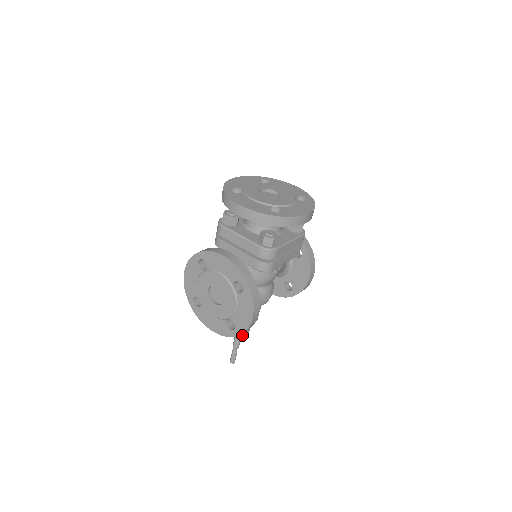
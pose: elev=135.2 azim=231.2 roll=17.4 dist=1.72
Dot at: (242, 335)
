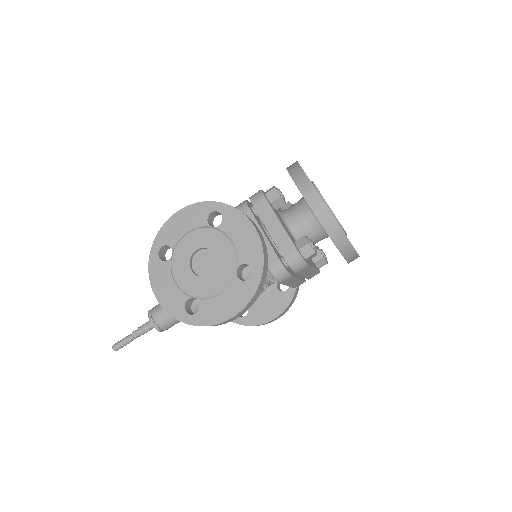
Dot at: (162, 326)
